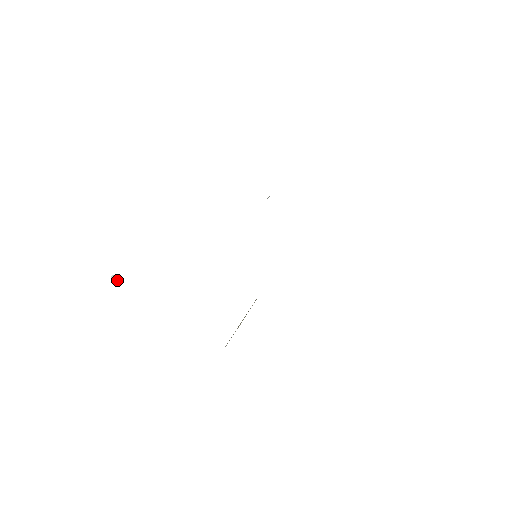
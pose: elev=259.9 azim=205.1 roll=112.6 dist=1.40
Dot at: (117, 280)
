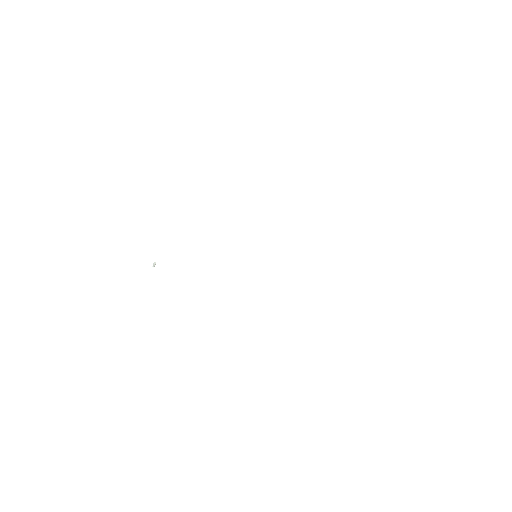
Dot at: occluded
